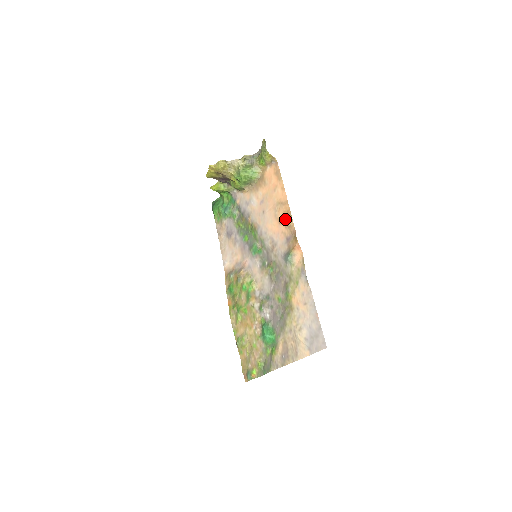
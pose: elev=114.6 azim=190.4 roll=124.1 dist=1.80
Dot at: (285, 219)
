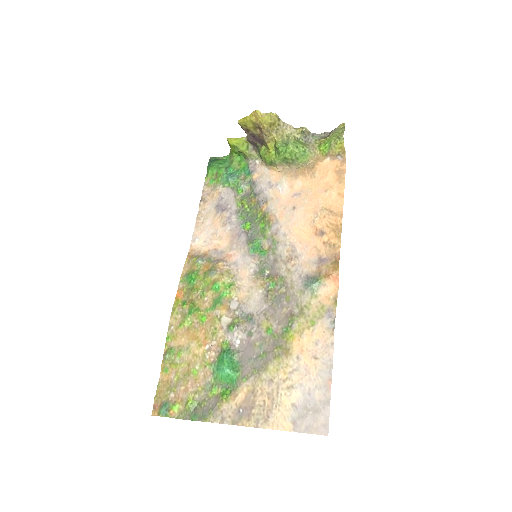
Dot at: (328, 233)
